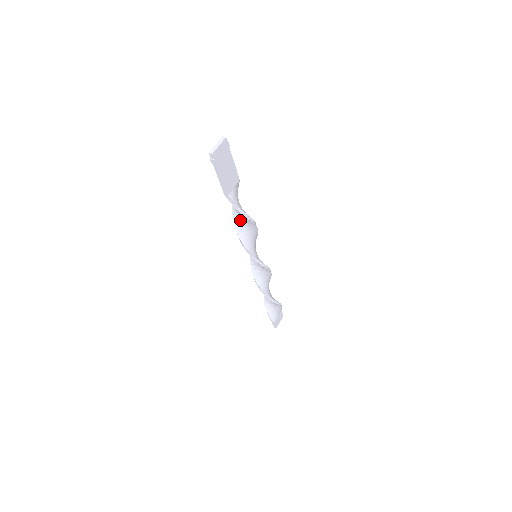
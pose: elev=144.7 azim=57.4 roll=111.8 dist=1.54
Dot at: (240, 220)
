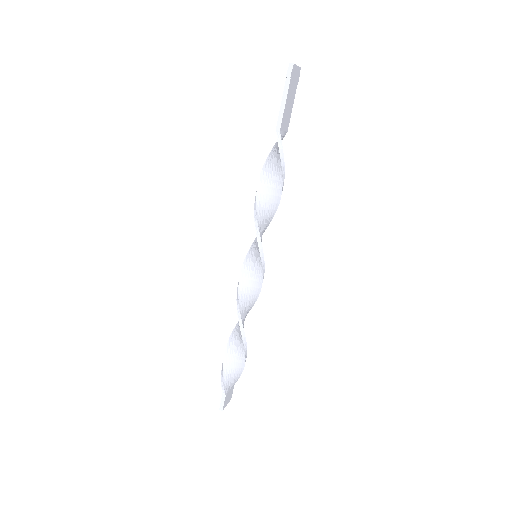
Dot at: (267, 185)
